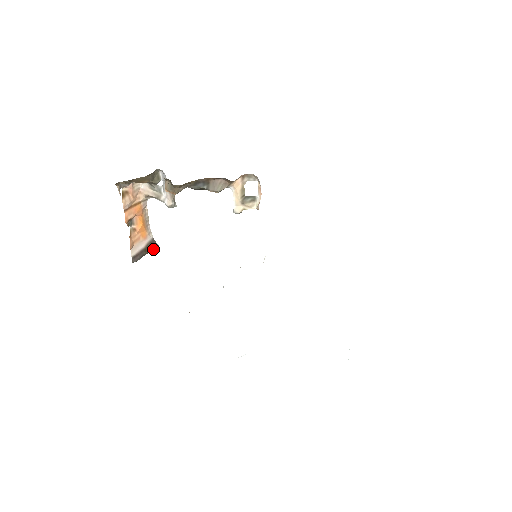
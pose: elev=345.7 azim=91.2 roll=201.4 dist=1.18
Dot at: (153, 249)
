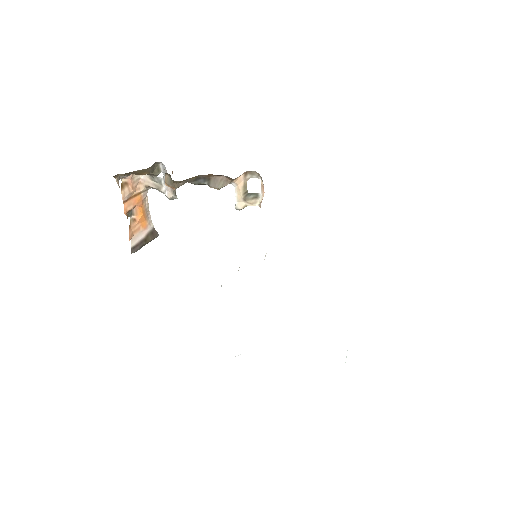
Dot at: (153, 239)
